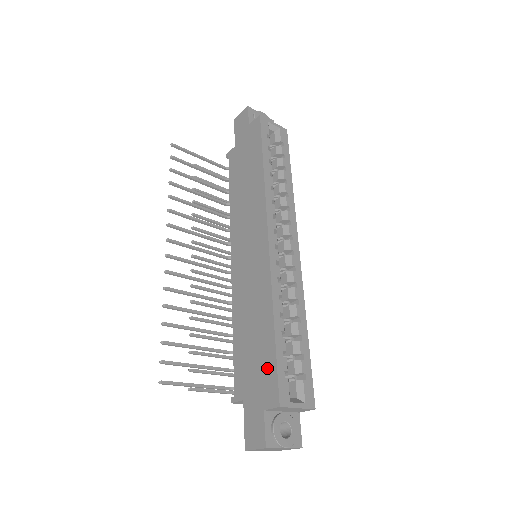
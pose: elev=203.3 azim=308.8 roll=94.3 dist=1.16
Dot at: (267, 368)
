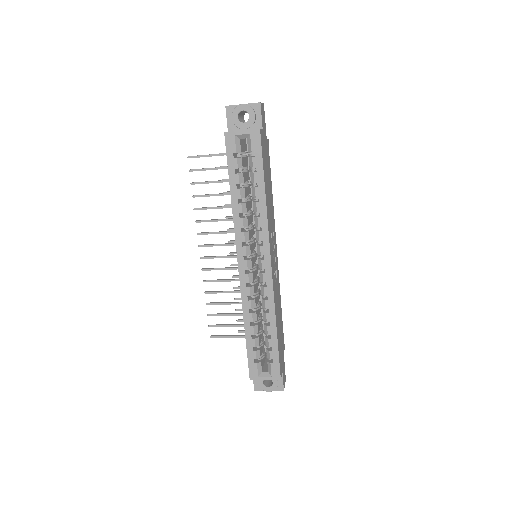
Dot at: occluded
